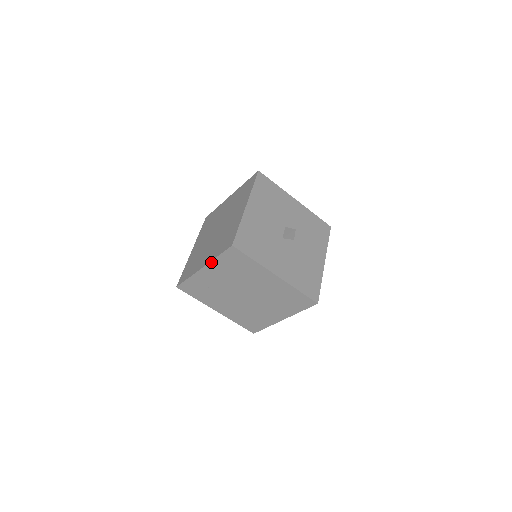
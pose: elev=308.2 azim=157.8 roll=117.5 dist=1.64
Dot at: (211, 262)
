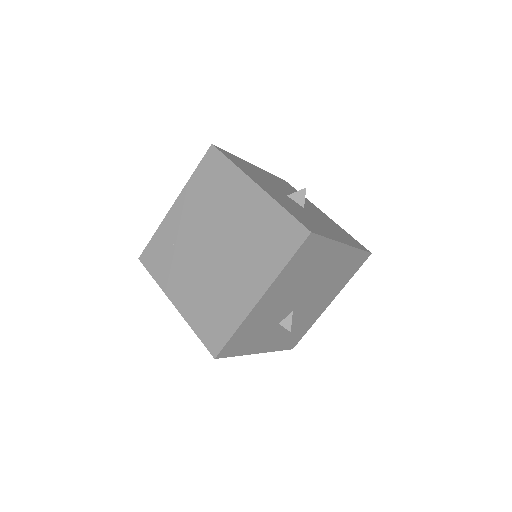
Dot at: (185, 187)
